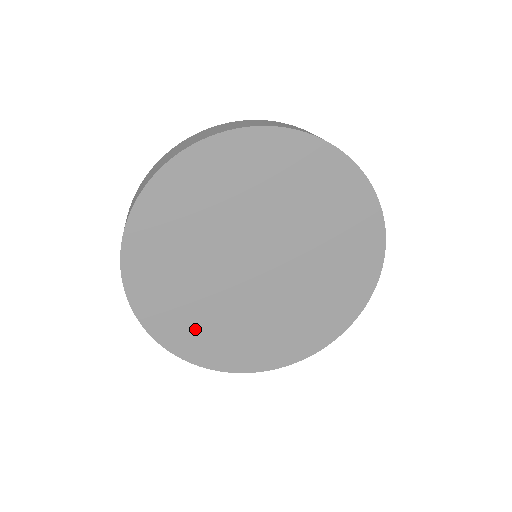
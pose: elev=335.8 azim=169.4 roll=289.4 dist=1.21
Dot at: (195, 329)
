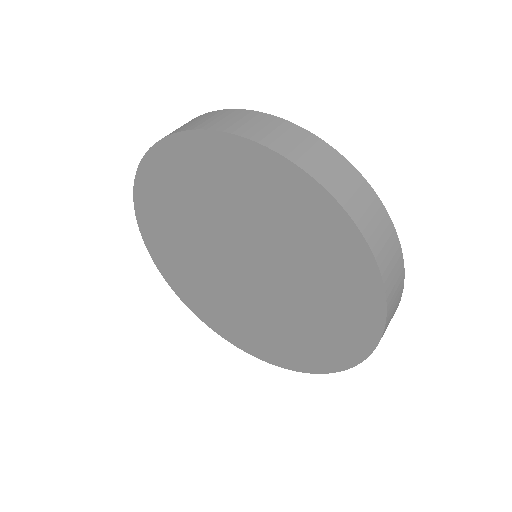
Dot at: (229, 322)
